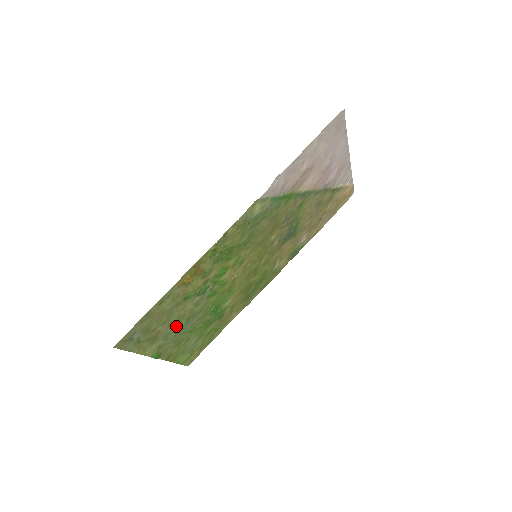
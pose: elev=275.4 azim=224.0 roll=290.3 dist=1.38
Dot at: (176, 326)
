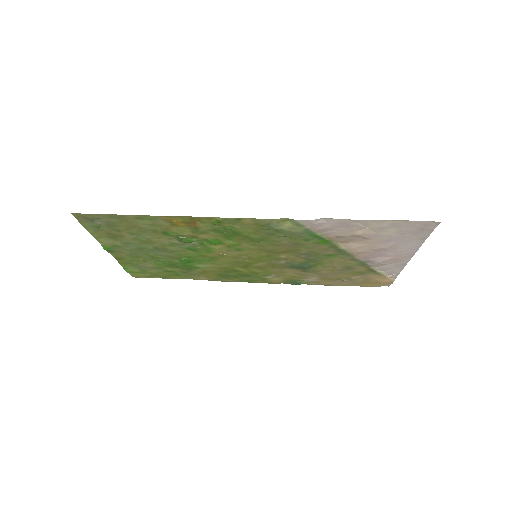
Dot at: (142, 244)
